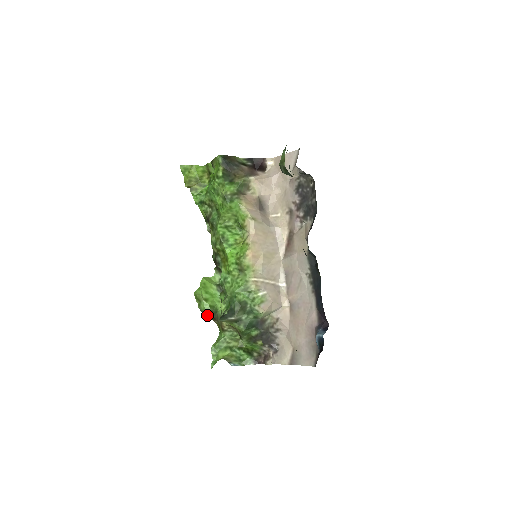
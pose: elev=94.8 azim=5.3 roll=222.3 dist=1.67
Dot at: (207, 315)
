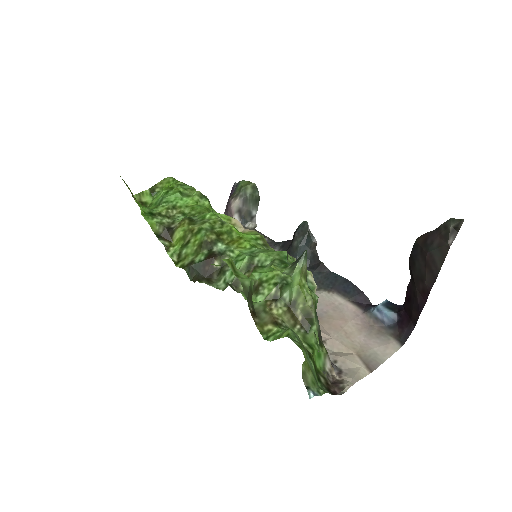
Dot at: (247, 299)
